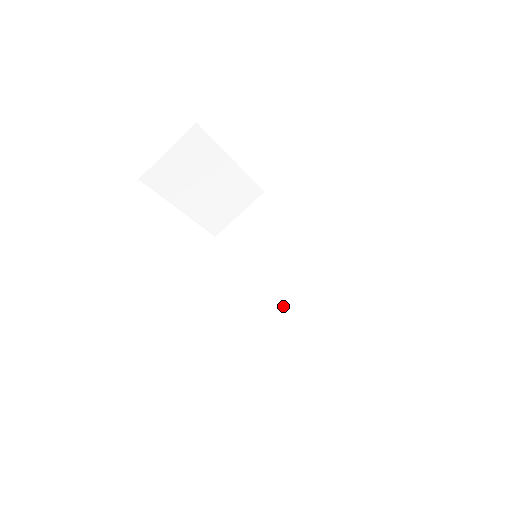
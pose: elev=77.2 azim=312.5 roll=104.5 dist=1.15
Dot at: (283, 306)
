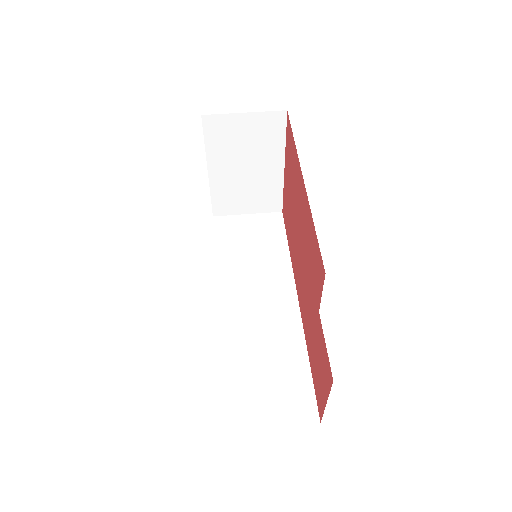
Dot at: (239, 316)
